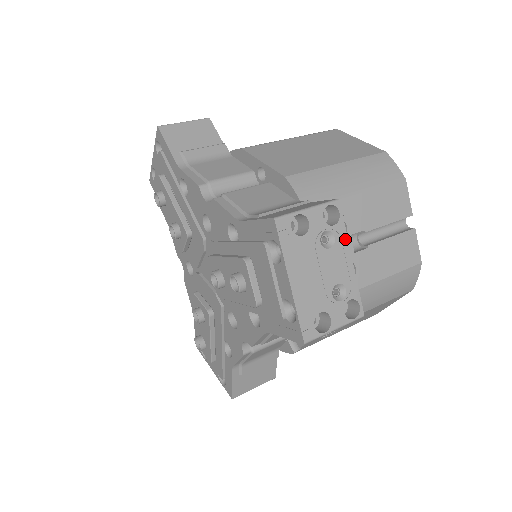
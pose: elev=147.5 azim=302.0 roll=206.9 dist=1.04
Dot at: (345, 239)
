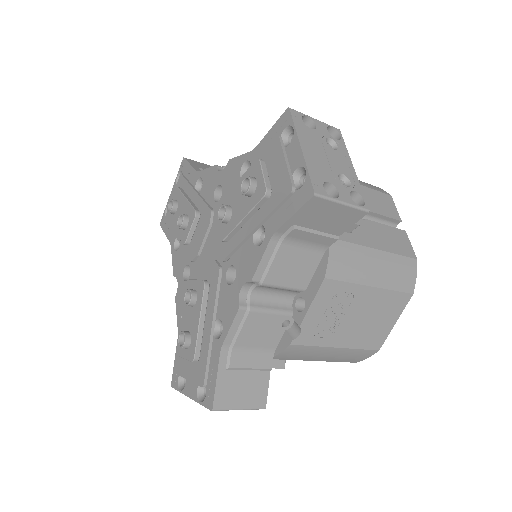
Dot at: (346, 152)
